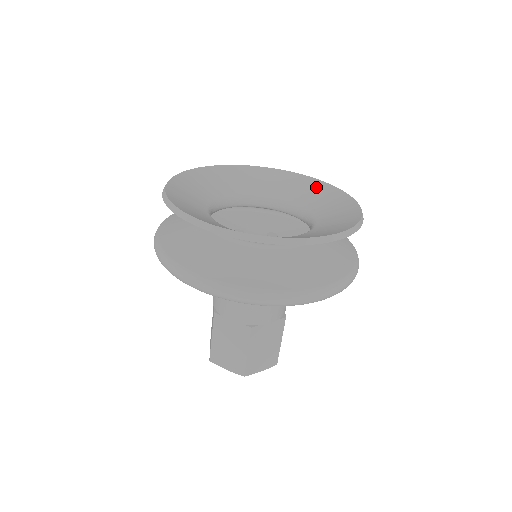
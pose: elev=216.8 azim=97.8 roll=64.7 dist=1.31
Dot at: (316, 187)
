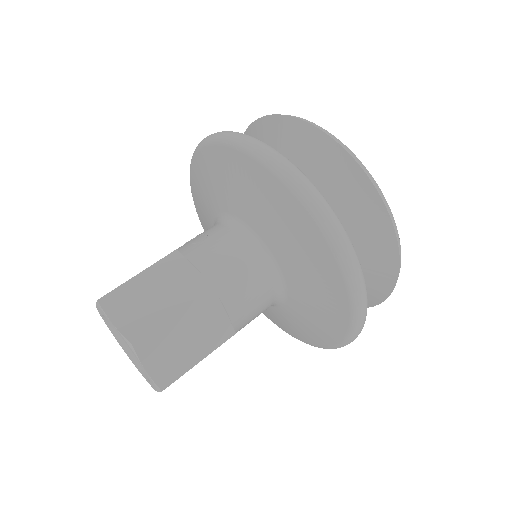
Dot at: occluded
